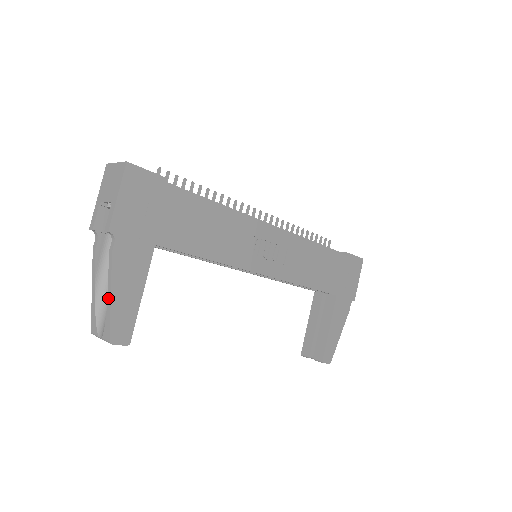
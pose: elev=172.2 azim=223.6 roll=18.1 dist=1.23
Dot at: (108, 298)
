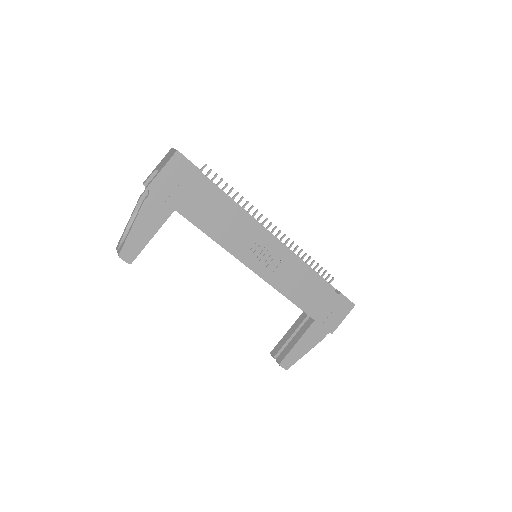
Dot at: (130, 228)
